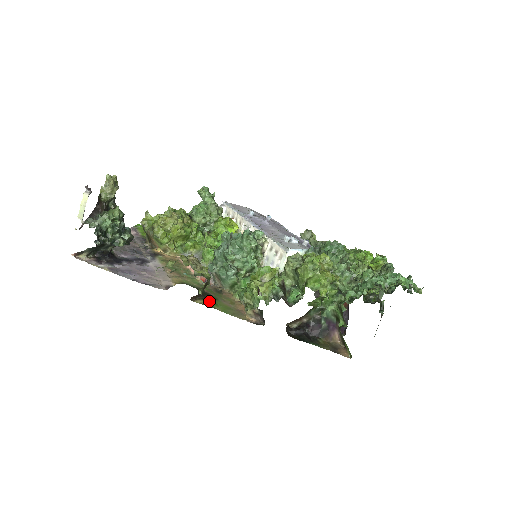
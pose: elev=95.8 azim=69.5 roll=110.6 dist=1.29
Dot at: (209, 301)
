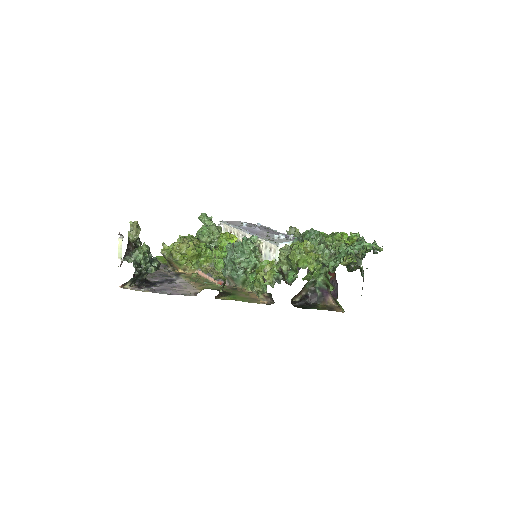
Dot at: (229, 296)
